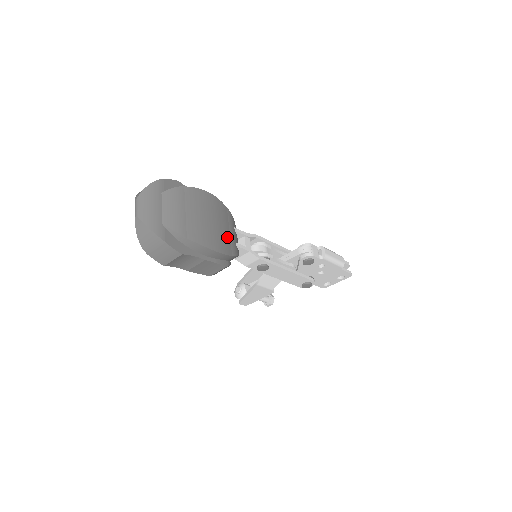
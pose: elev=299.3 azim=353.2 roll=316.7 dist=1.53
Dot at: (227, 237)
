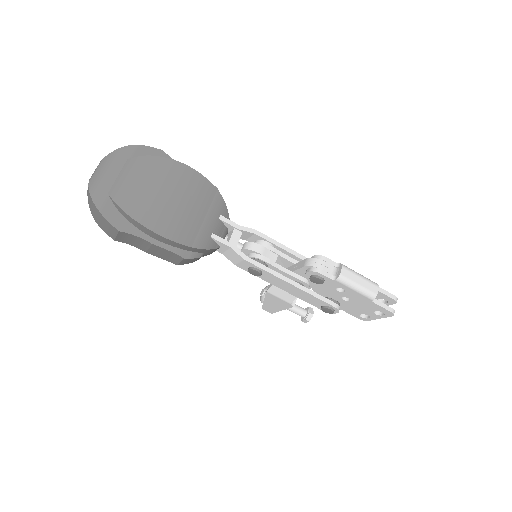
Dot at: (195, 224)
